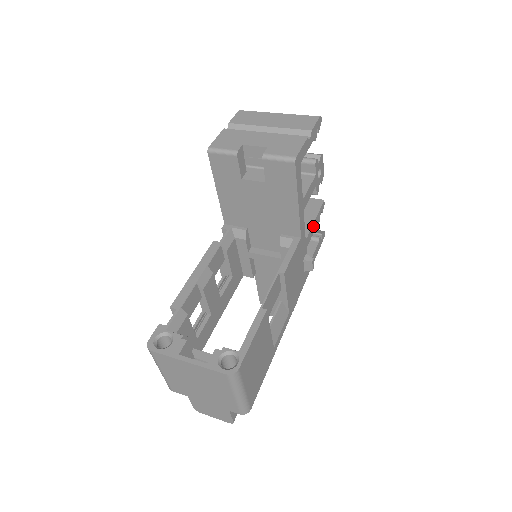
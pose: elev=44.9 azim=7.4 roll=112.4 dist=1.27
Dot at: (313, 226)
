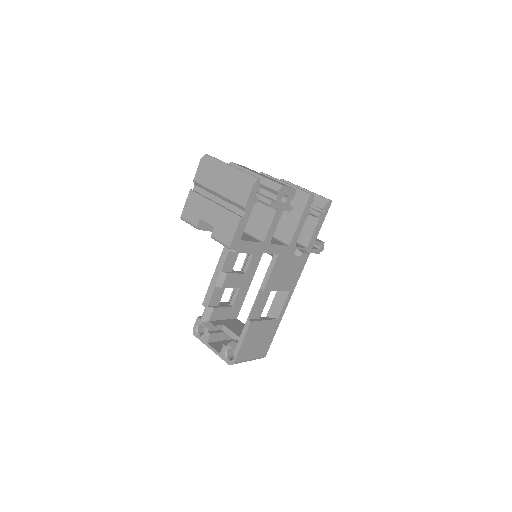
Dot at: (299, 226)
